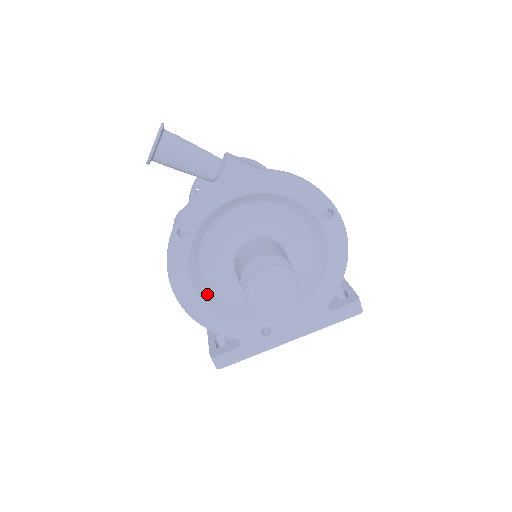
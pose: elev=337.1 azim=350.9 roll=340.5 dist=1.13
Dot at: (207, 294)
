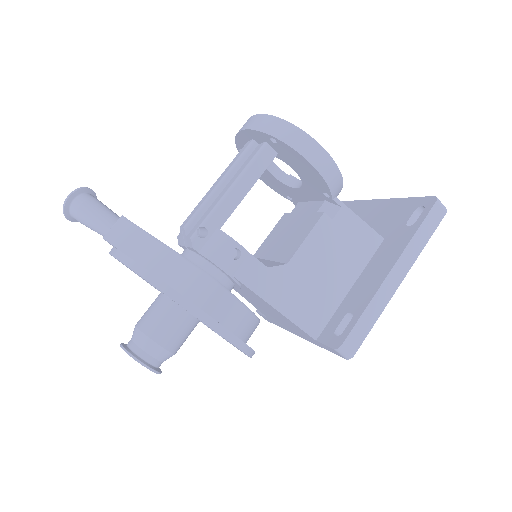
Dot at: occluded
